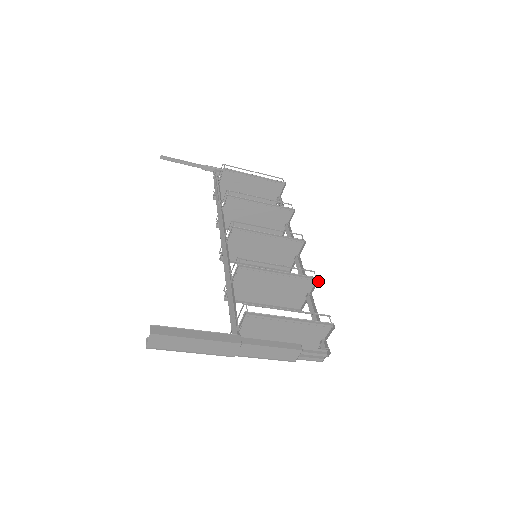
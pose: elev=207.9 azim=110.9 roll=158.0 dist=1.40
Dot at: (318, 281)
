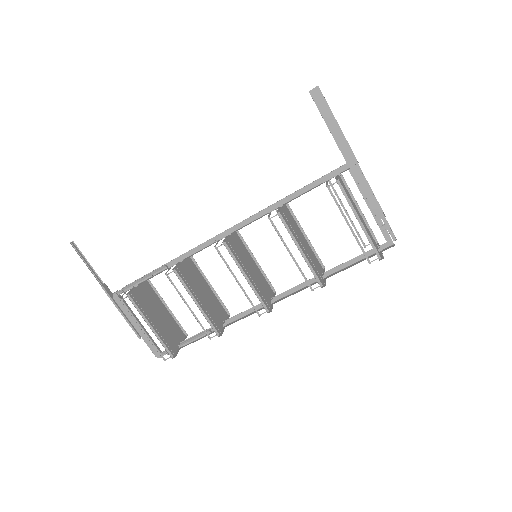
Dot at: (324, 269)
